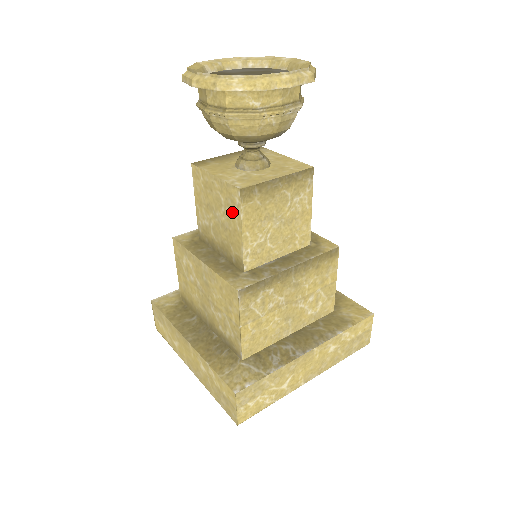
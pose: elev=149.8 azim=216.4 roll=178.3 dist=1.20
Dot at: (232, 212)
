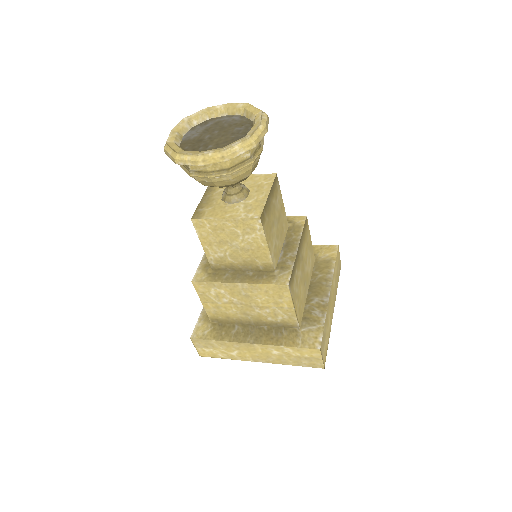
Dot at: (253, 236)
